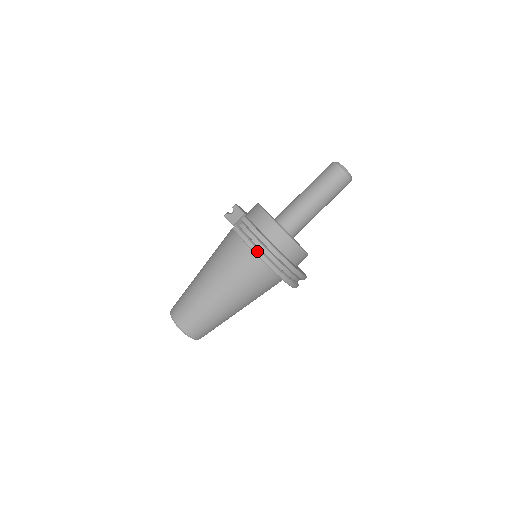
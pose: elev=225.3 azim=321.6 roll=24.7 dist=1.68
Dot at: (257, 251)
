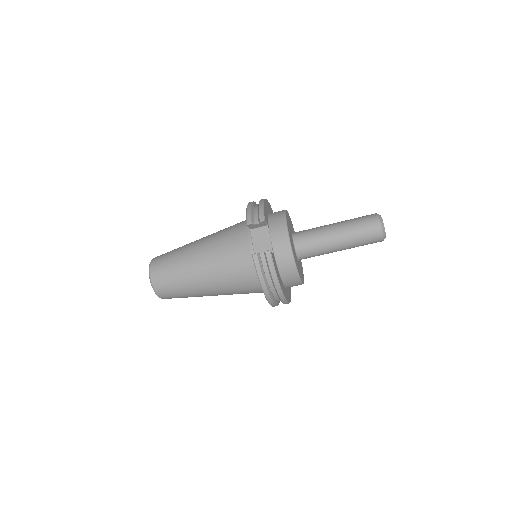
Dot at: (265, 289)
